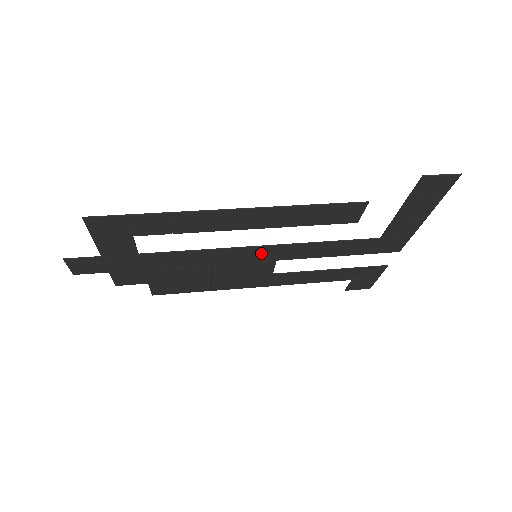
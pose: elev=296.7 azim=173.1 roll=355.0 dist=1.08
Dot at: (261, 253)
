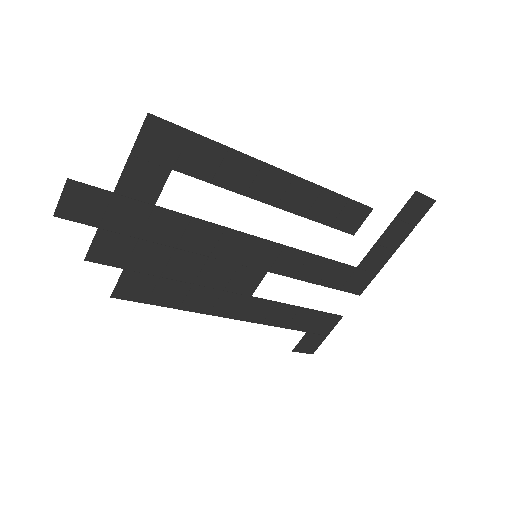
Dot at: (262, 253)
